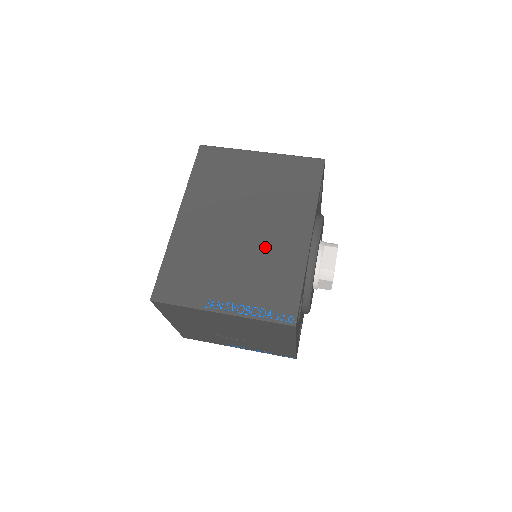
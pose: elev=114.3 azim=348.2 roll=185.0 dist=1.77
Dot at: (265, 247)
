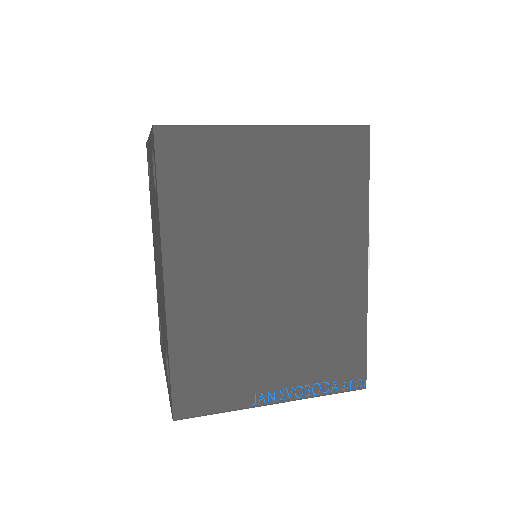
Dot at: (311, 299)
